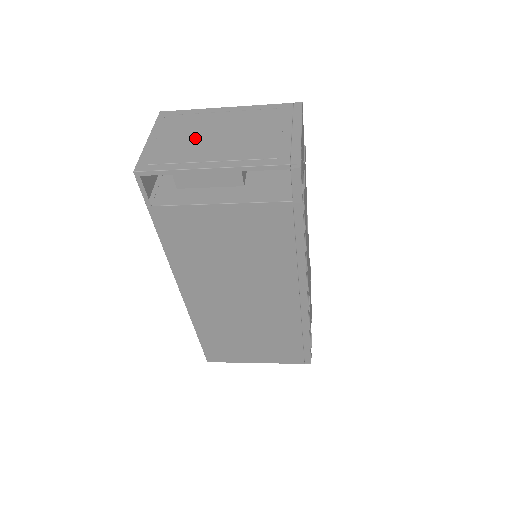
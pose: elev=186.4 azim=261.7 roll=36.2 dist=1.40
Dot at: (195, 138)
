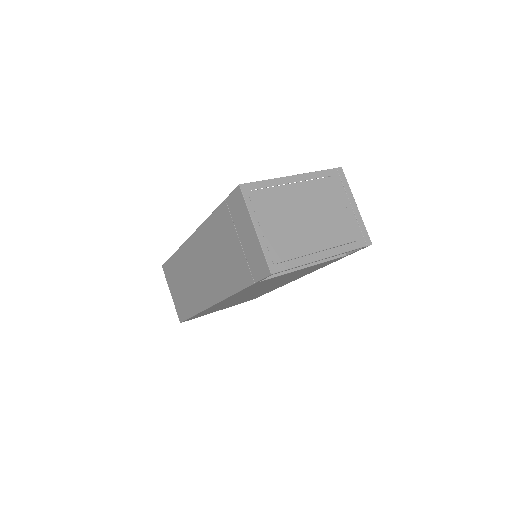
Dot at: (293, 223)
